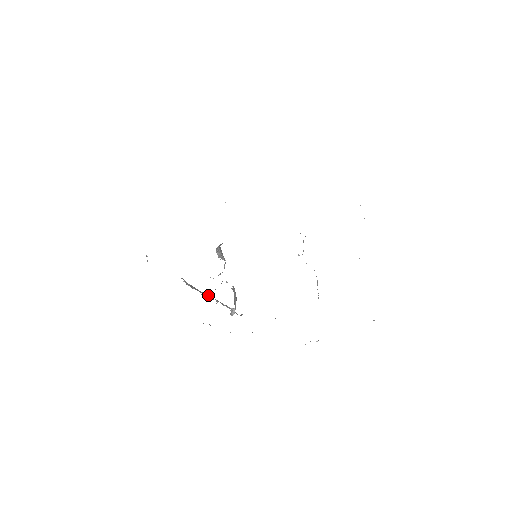
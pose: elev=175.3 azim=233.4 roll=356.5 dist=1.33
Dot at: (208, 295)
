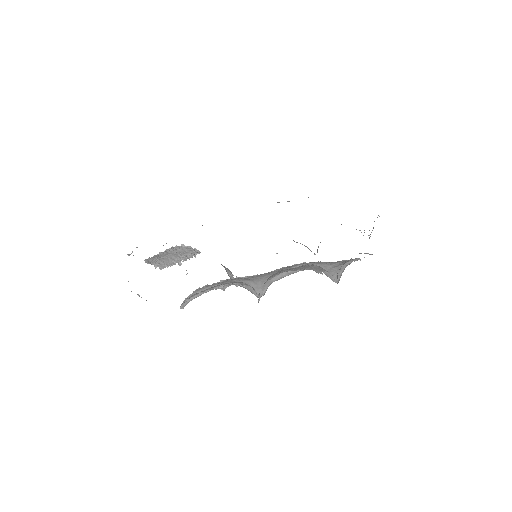
Dot at: (176, 257)
